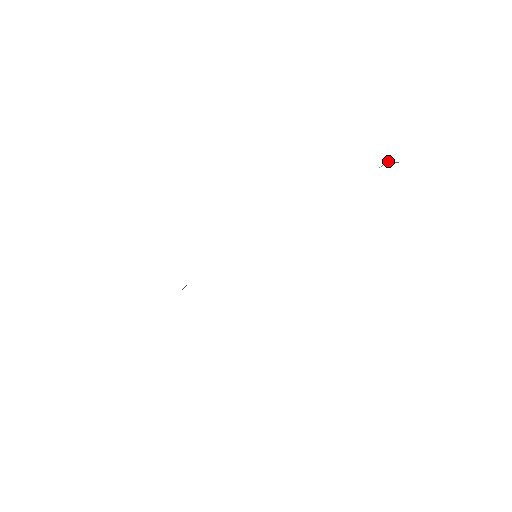
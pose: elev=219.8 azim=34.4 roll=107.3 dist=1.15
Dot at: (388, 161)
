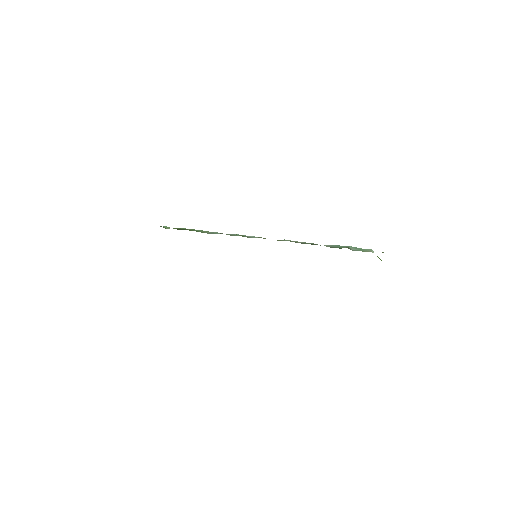
Dot at: occluded
